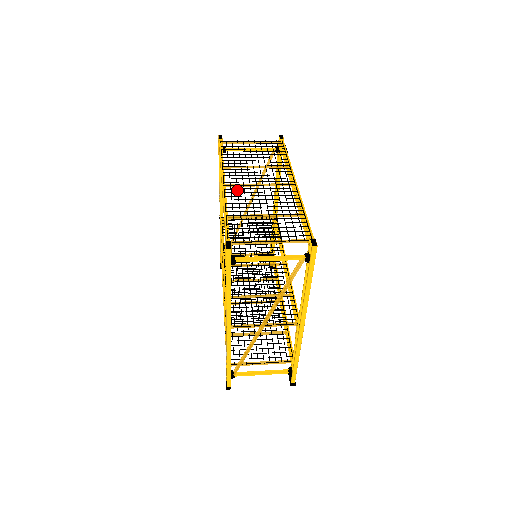
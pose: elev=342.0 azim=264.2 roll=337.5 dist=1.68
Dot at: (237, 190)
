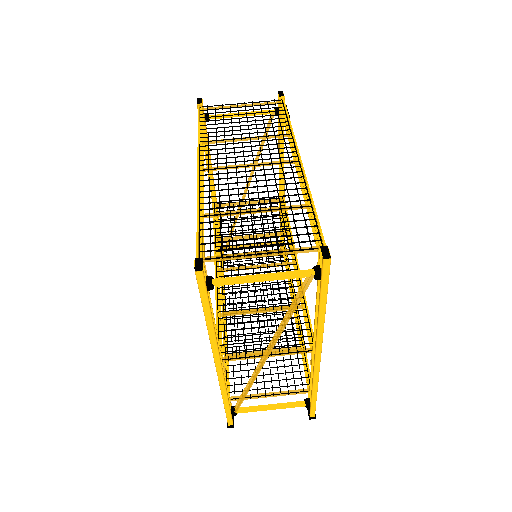
Dot at: occluded
